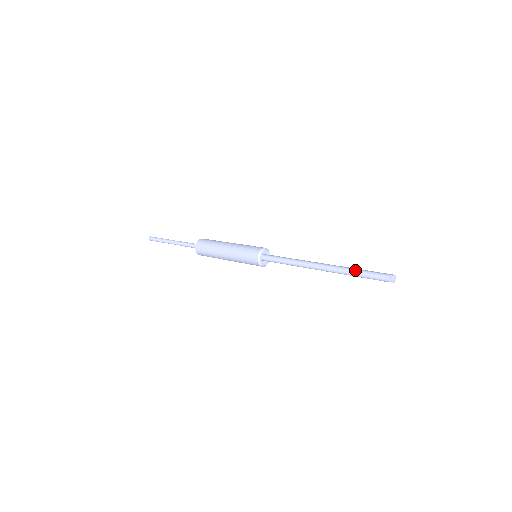
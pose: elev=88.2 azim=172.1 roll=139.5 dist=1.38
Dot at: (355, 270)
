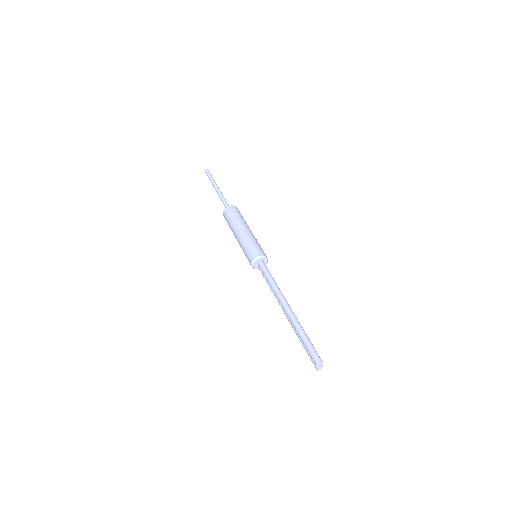
Dot at: (305, 333)
